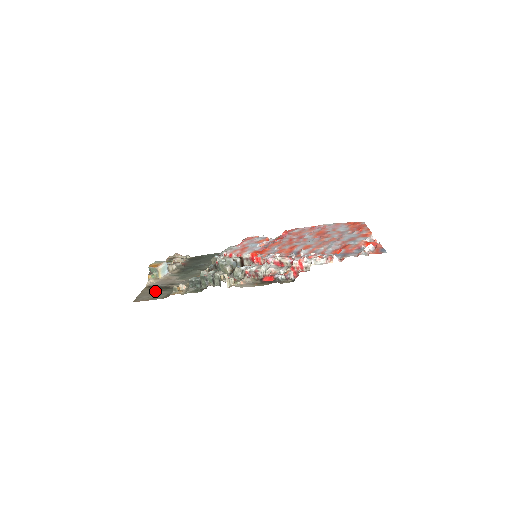
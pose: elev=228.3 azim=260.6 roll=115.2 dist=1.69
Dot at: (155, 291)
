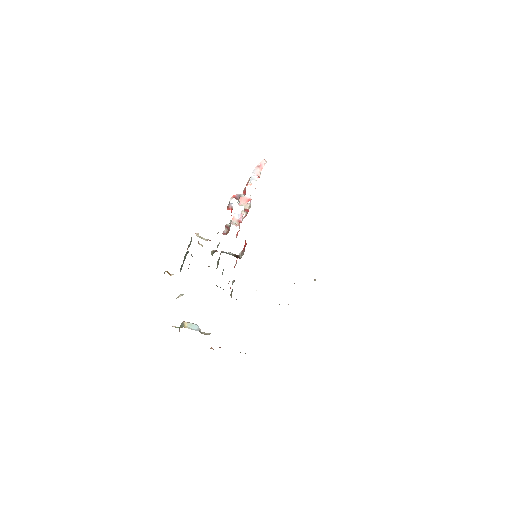
Dot at: occluded
